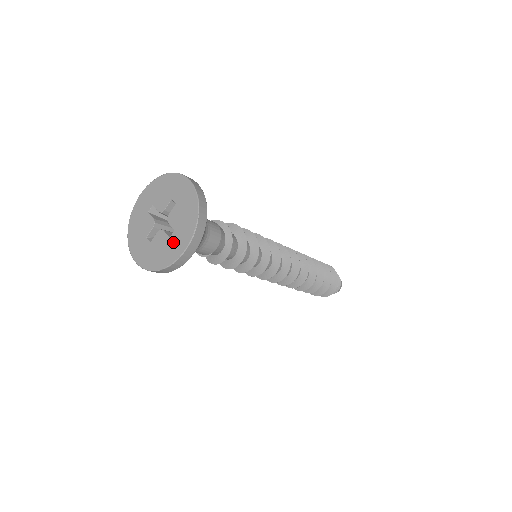
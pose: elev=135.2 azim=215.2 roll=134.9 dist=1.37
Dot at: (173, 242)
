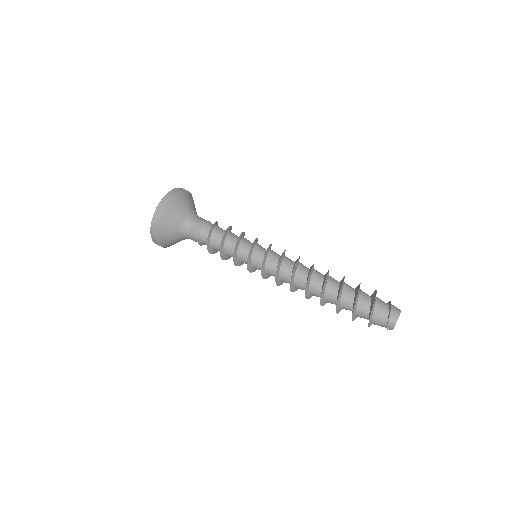
Dot at: occluded
